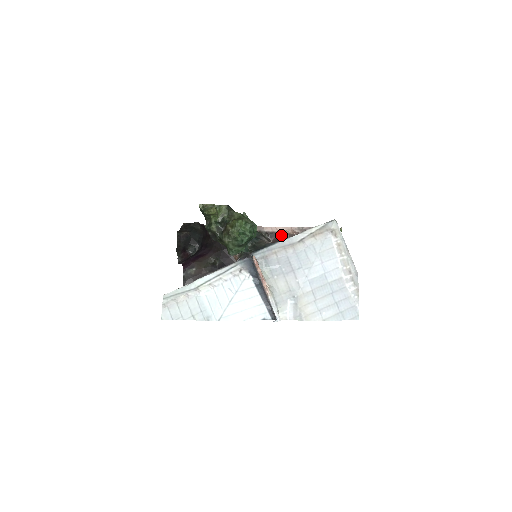
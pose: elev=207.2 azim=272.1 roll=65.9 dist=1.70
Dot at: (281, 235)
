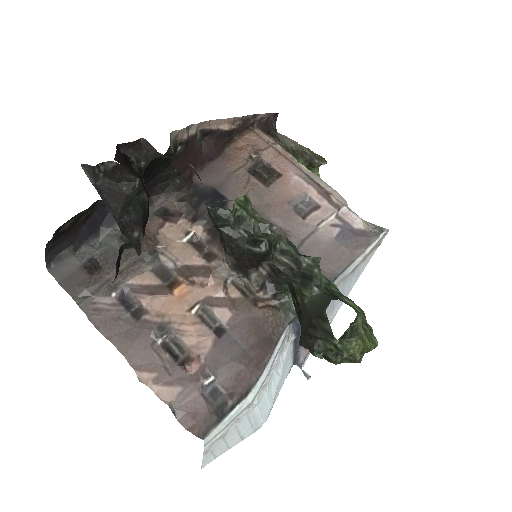
Dot at: (219, 133)
